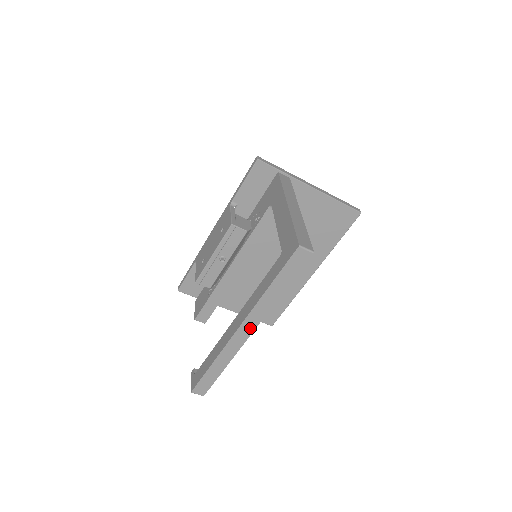
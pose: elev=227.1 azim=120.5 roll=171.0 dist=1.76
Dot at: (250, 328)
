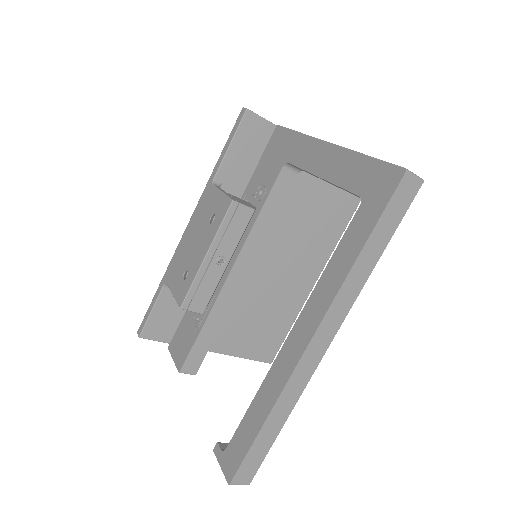
Dot at: (327, 337)
